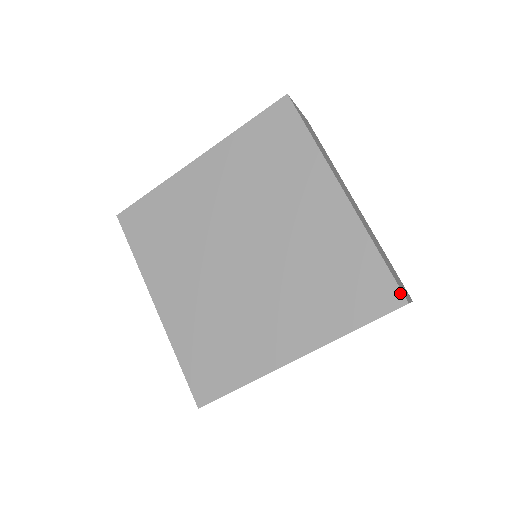
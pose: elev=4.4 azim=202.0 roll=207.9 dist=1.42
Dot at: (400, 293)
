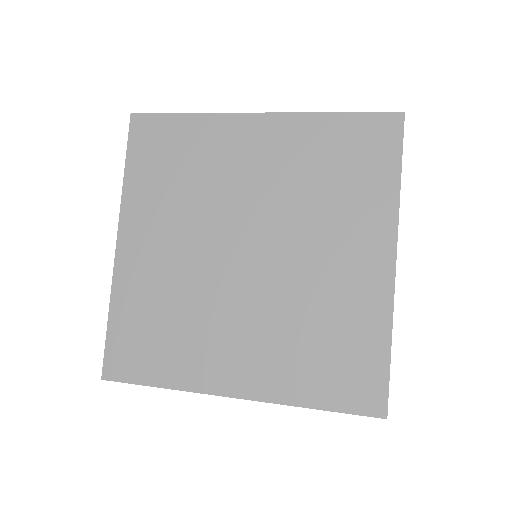
Dot at: (385, 403)
